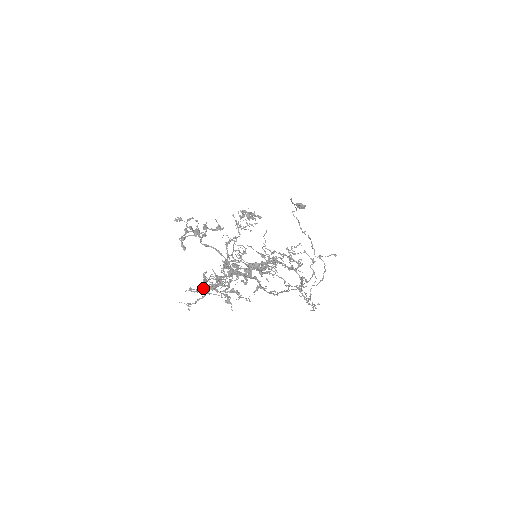
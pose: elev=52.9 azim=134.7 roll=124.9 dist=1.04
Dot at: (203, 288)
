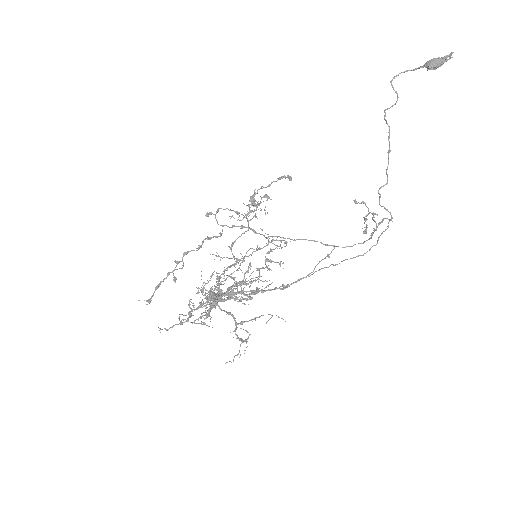
Dot at: occluded
